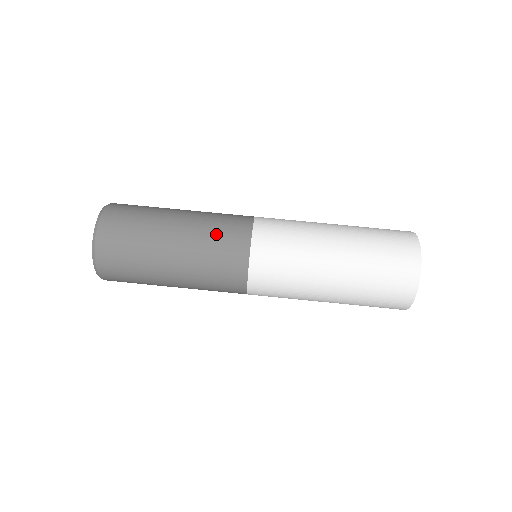
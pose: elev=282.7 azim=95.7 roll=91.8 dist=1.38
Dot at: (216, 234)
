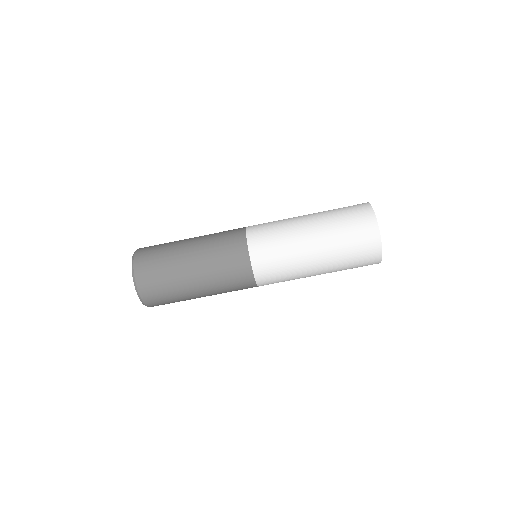
Dot at: (223, 264)
